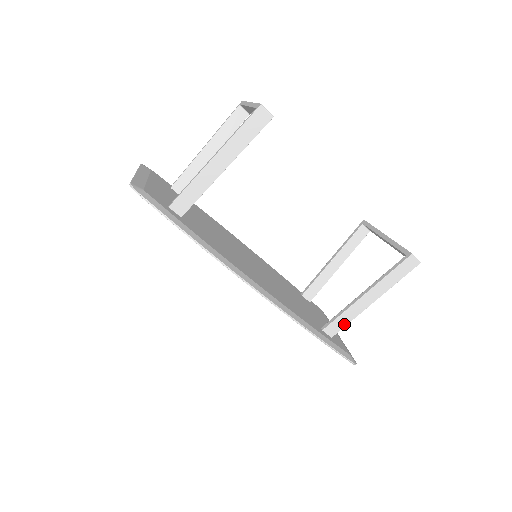
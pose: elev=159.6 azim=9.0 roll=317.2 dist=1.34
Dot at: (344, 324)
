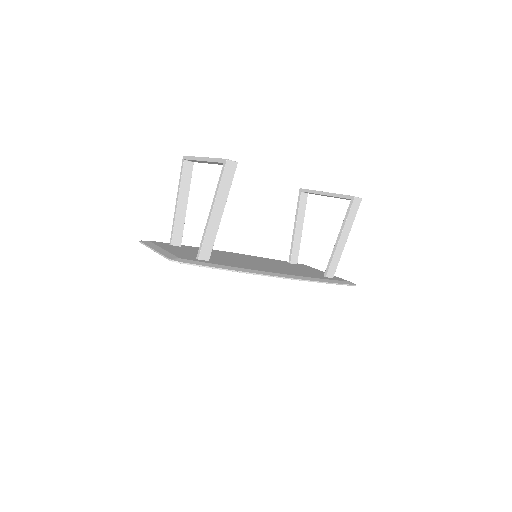
Dot at: (336, 265)
